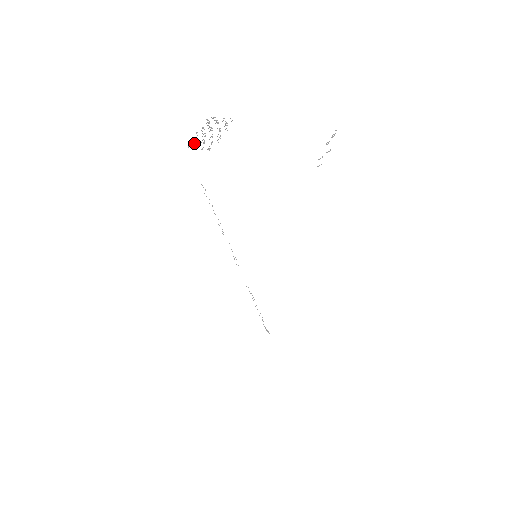
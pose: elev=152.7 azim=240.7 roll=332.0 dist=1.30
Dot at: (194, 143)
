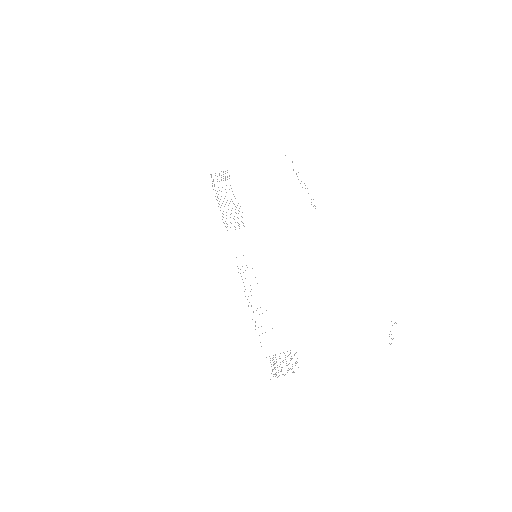
Dot at: (276, 375)
